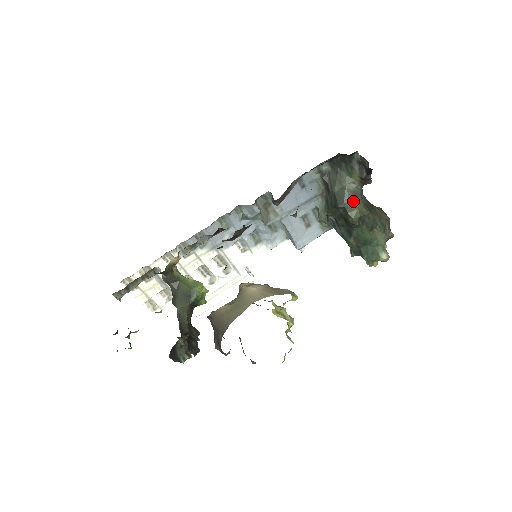
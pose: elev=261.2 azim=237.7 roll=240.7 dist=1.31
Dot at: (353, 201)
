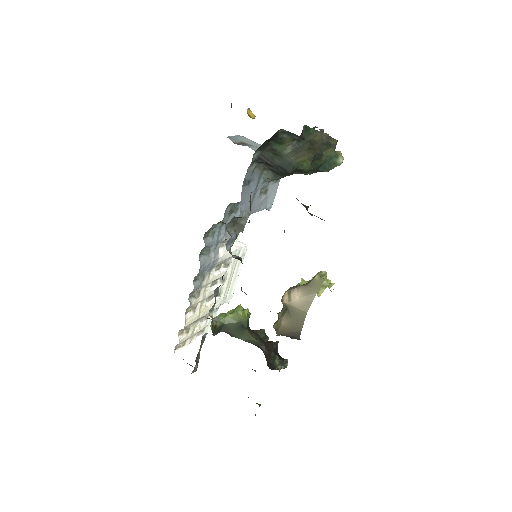
Dot at: (298, 158)
